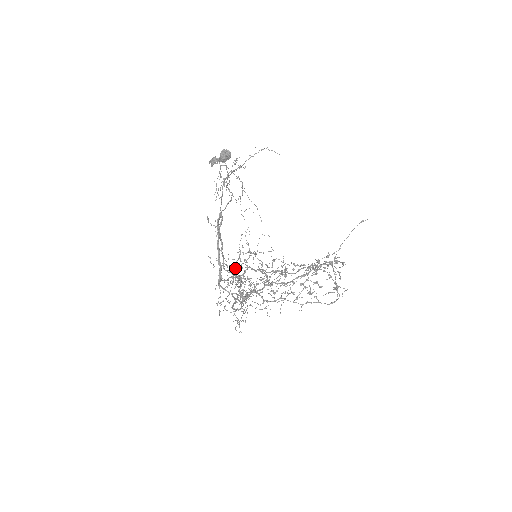
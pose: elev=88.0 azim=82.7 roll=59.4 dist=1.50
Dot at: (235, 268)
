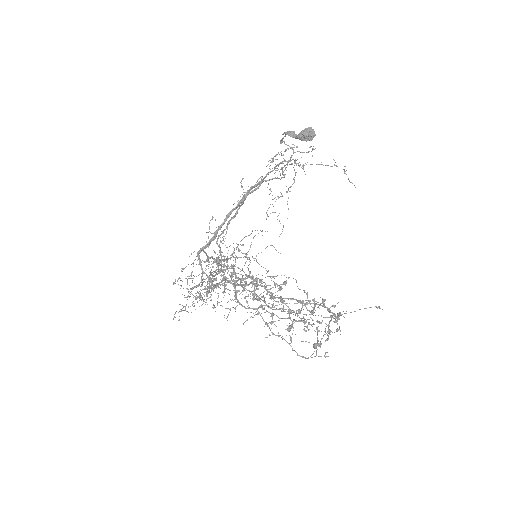
Dot at: occluded
